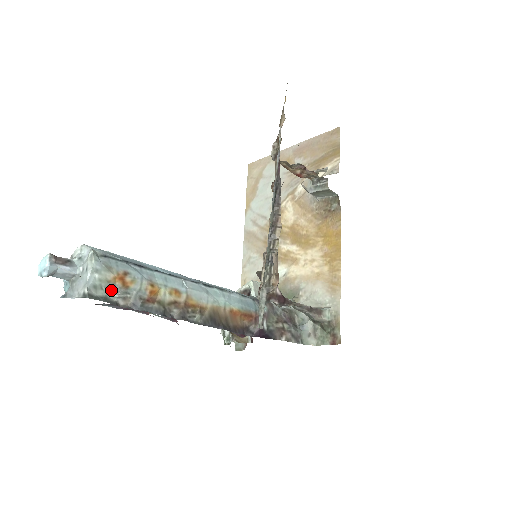
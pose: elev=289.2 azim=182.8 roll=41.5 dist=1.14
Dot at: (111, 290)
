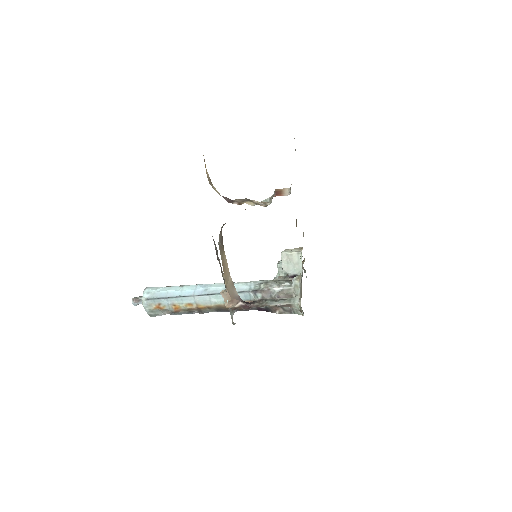
Dot at: (157, 311)
